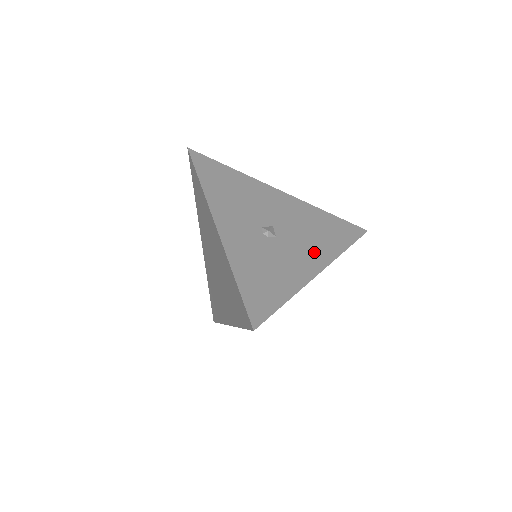
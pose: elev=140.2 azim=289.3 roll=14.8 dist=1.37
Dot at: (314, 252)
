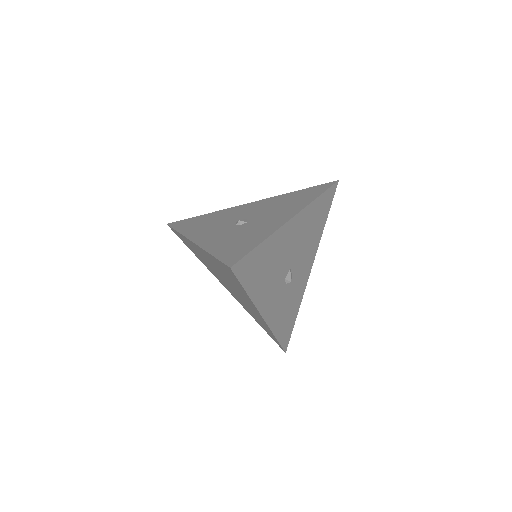
Dot at: (310, 257)
